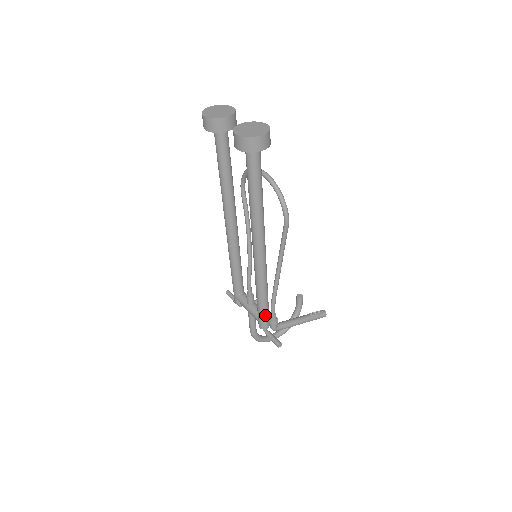
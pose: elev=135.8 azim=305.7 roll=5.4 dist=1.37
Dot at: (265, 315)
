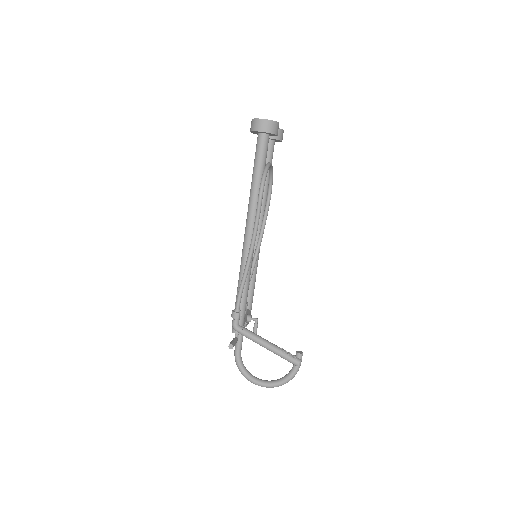
Dot at: occluded
